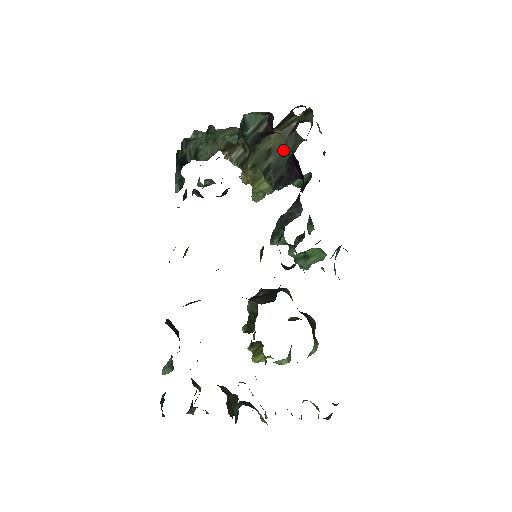
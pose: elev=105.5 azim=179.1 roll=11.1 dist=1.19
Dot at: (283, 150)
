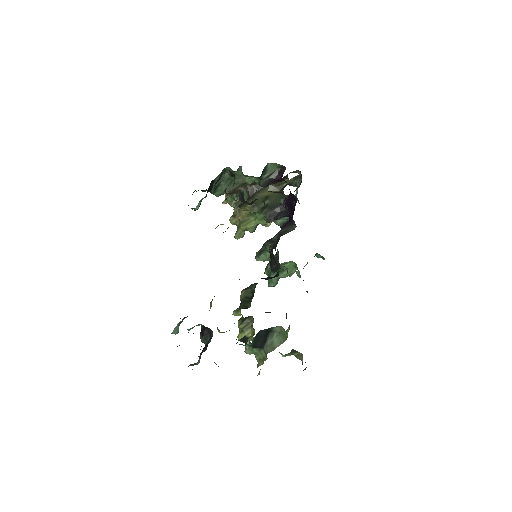
Dot at: (277, 197)
